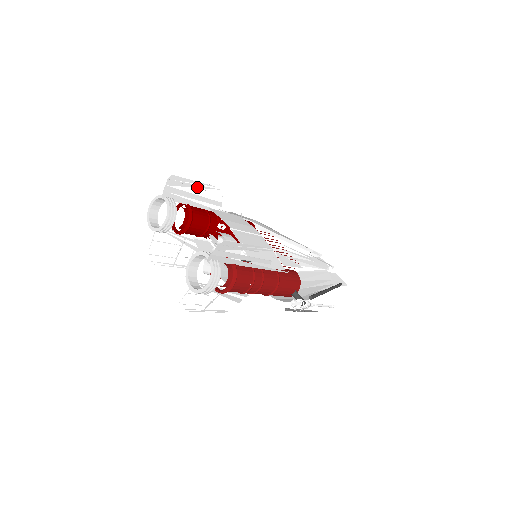
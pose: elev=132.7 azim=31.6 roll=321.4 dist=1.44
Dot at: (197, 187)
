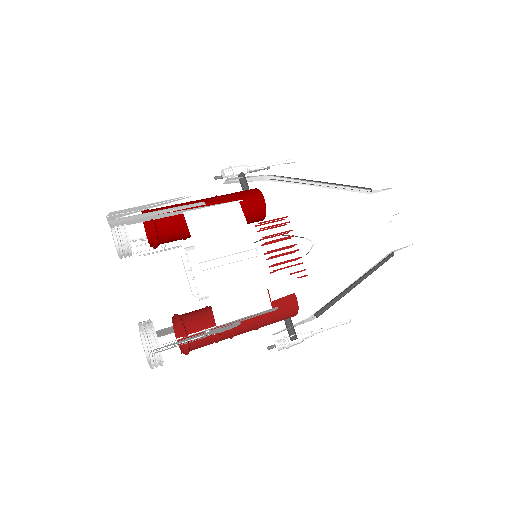
Dot at: (156, 206)
